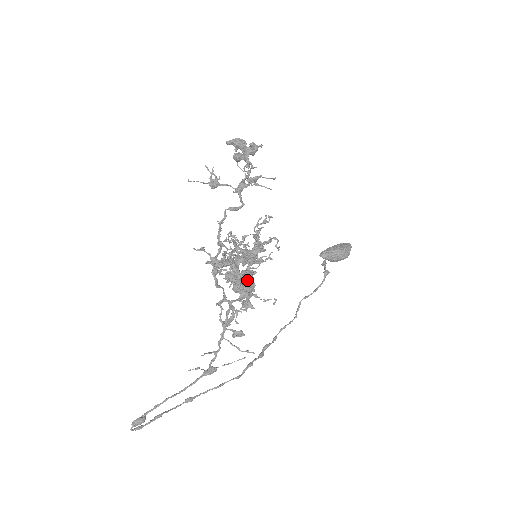
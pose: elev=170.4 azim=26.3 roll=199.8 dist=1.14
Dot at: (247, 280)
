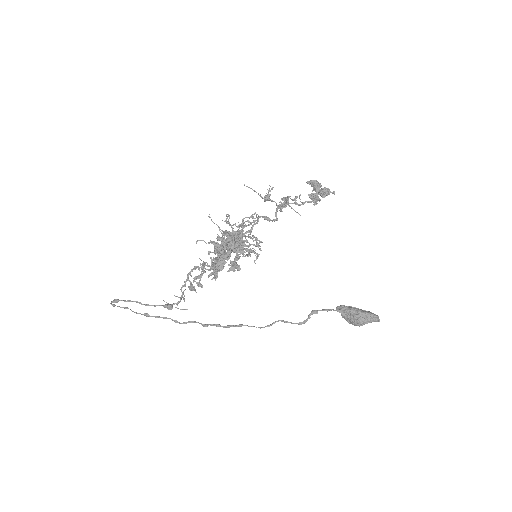
Dot at: (214, 249)
